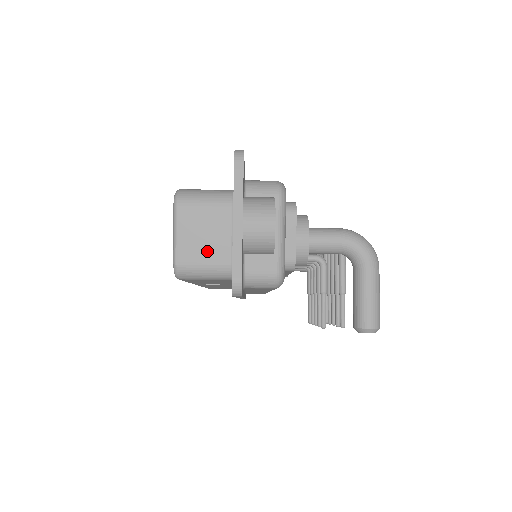
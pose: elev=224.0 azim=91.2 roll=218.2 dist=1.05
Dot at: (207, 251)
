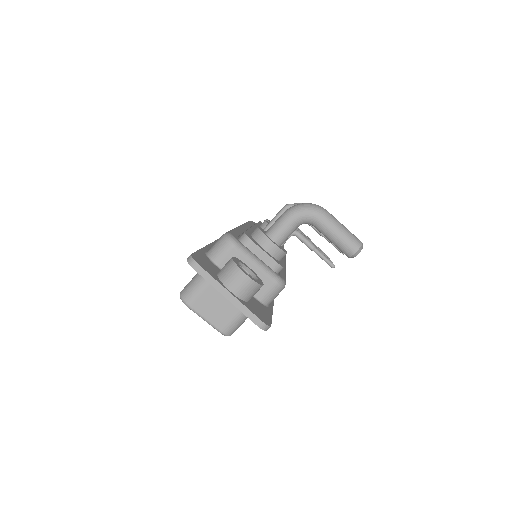
Dot at: (229, 310)
